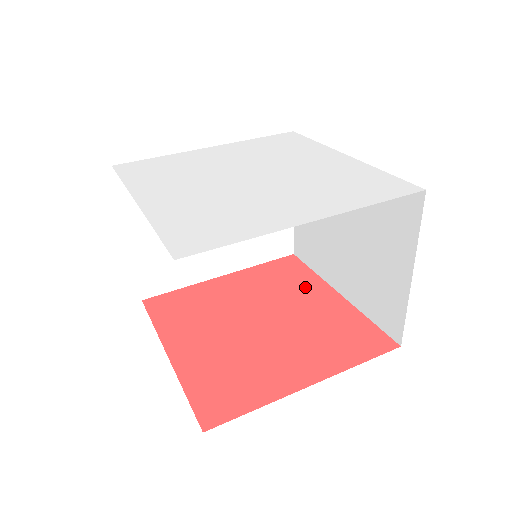
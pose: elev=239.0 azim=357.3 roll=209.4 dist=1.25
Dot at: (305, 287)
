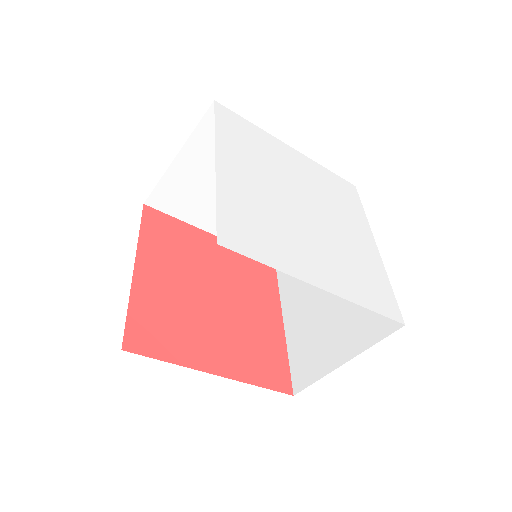
Dot at: (264, 296)
